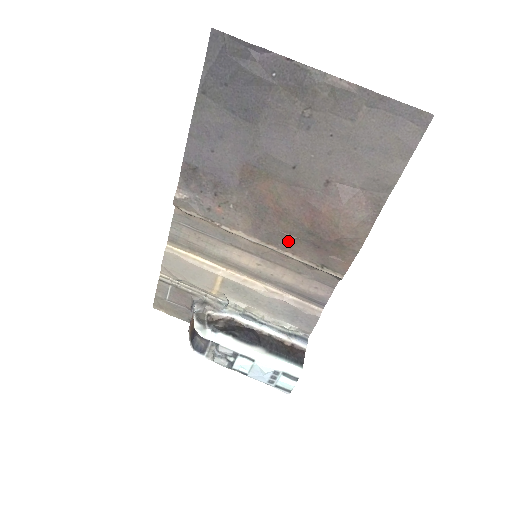
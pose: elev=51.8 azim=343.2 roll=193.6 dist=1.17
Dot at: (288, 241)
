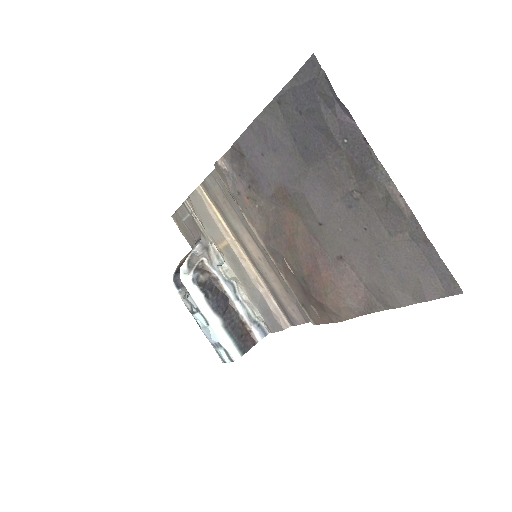
Dot at: (286, 268)
